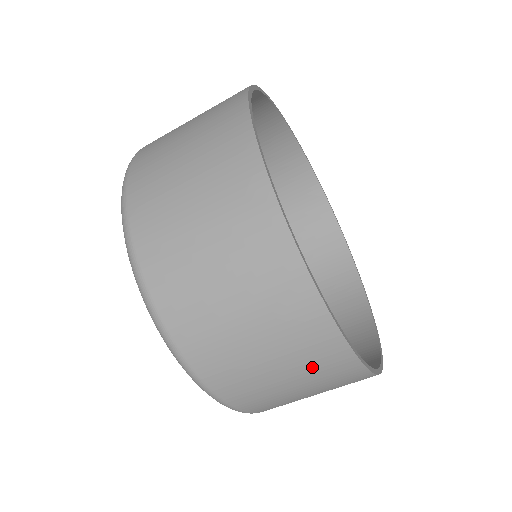
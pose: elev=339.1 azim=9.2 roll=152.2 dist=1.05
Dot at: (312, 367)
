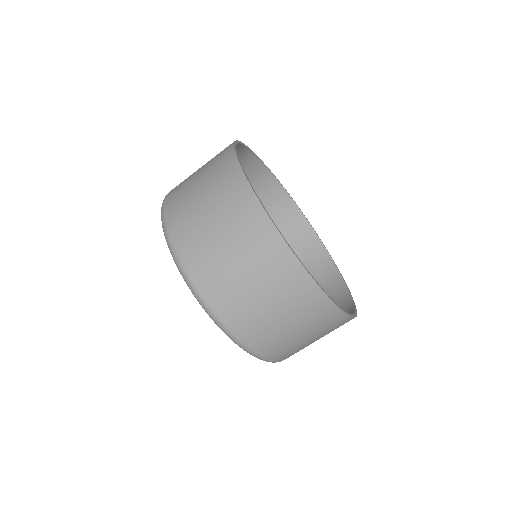
Dot at: (232, 213)
